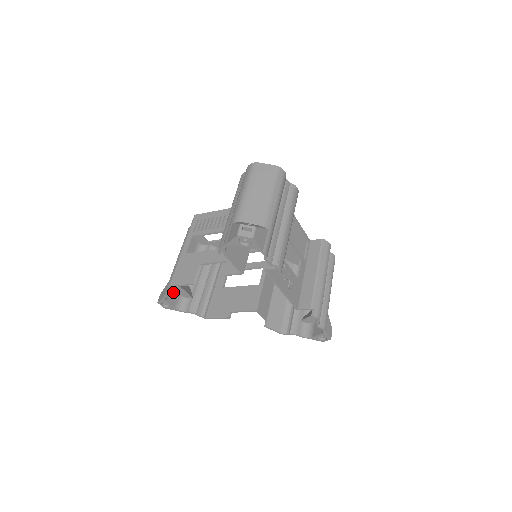
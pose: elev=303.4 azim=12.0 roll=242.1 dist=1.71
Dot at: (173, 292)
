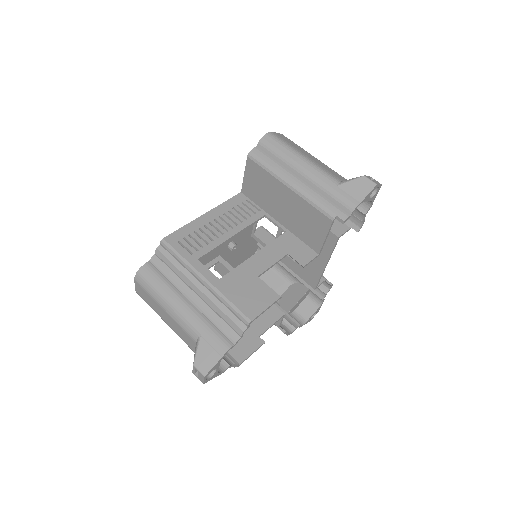
Dot at: occluded
